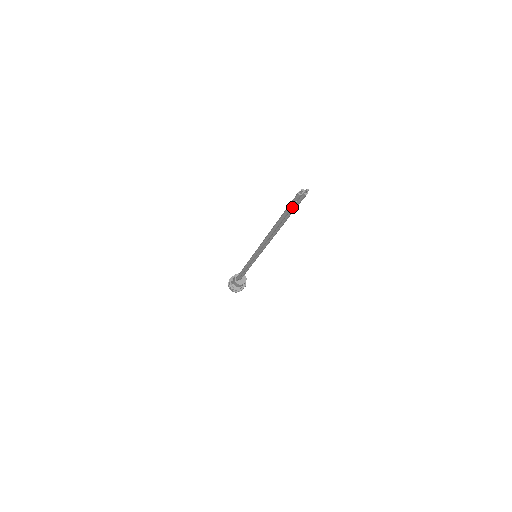
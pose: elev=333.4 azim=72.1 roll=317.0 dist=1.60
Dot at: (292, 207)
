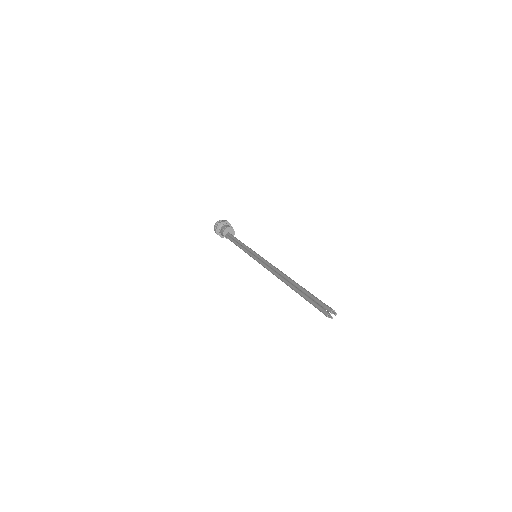
Dot at: occluded
